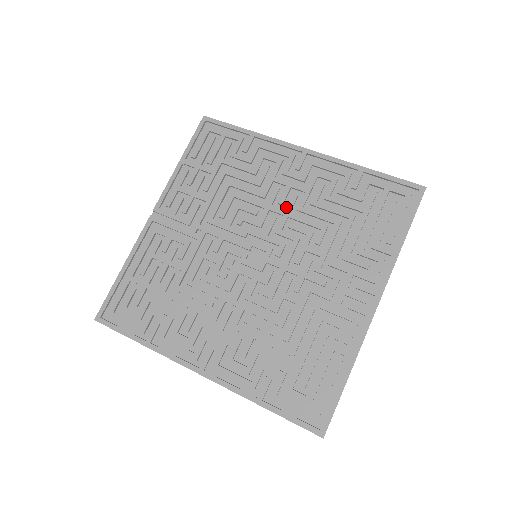
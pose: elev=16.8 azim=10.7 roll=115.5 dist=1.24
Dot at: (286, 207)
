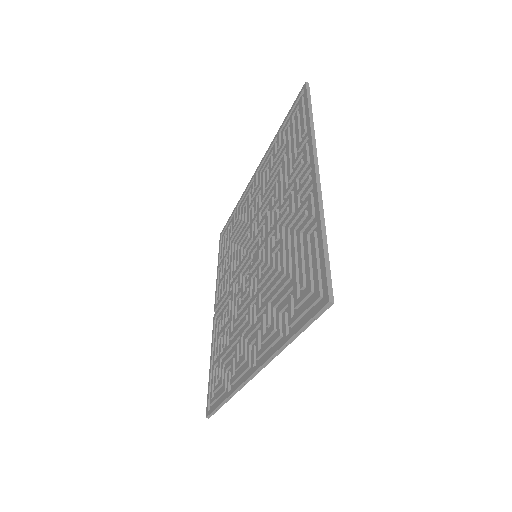
Dot at: occluded
